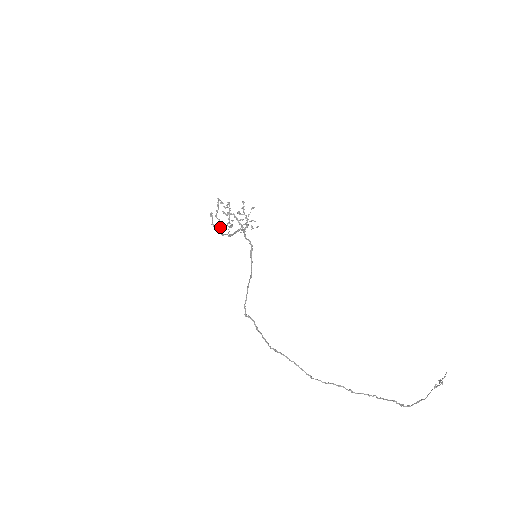
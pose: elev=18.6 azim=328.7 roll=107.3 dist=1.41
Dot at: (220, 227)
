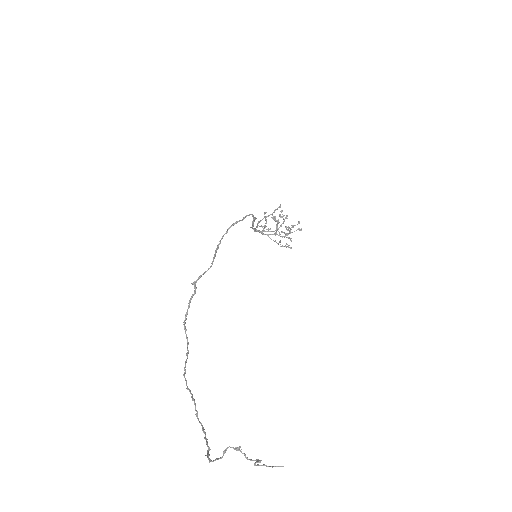
Dot at: occluded
